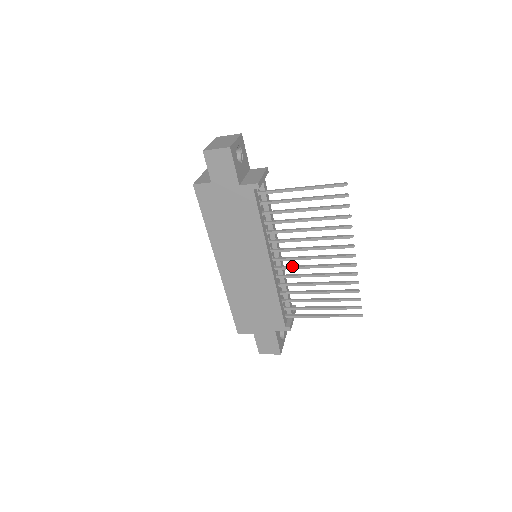
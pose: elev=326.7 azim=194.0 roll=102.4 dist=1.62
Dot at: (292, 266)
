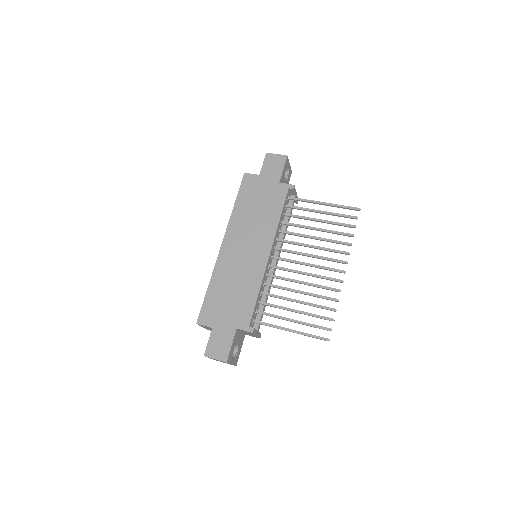
Dot at: (285, 268)
